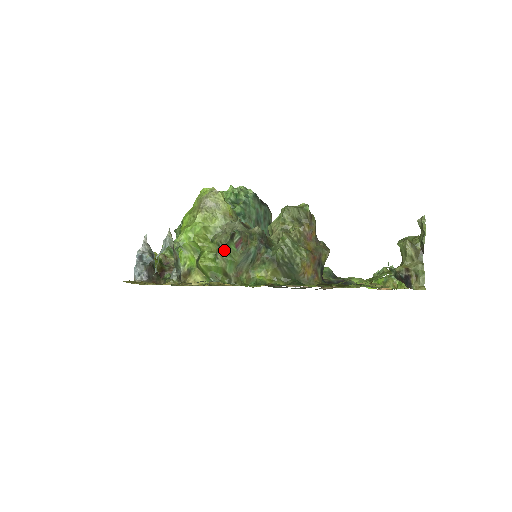
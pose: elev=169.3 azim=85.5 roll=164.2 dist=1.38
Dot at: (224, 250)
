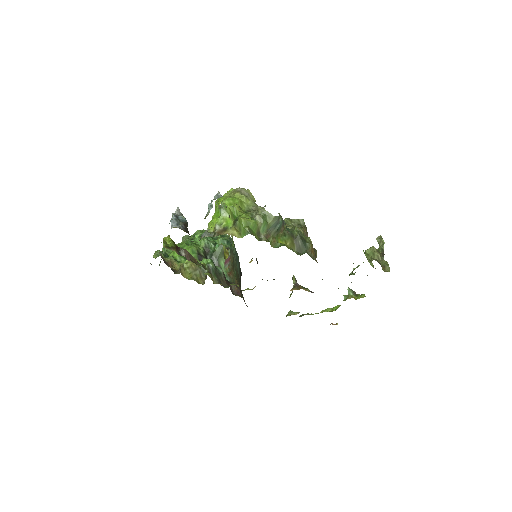
Dot at: (261, 213)
